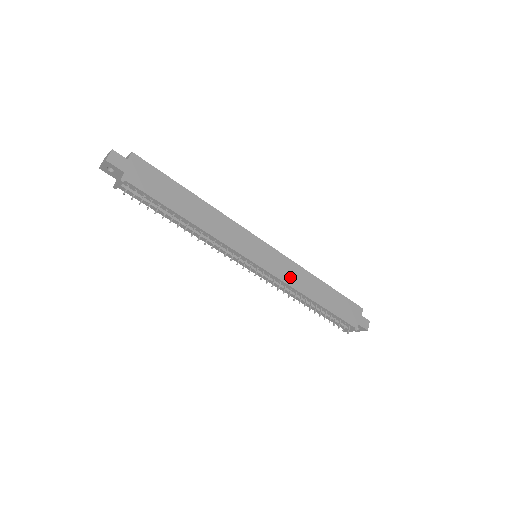
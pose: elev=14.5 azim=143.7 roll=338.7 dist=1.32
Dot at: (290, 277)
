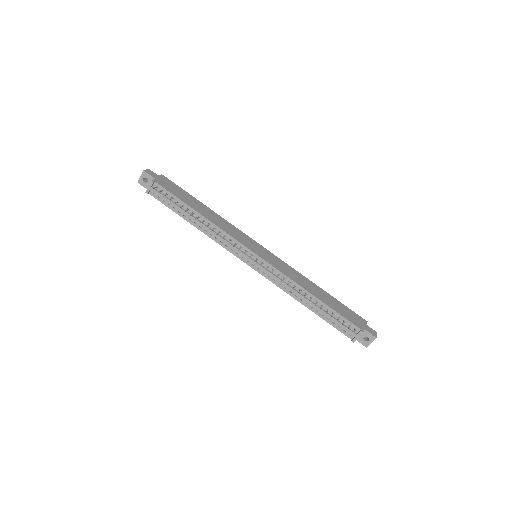
Dot at: (287, 272)
